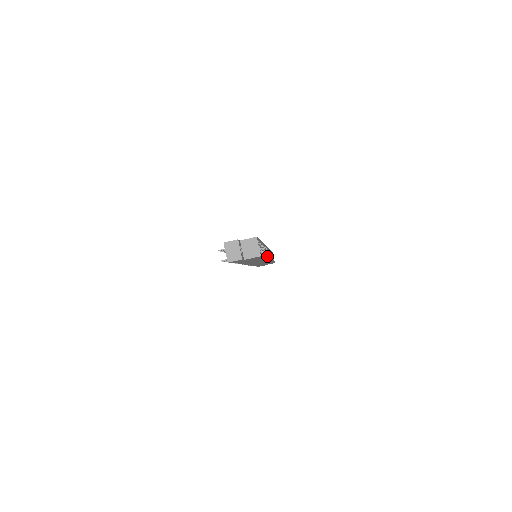
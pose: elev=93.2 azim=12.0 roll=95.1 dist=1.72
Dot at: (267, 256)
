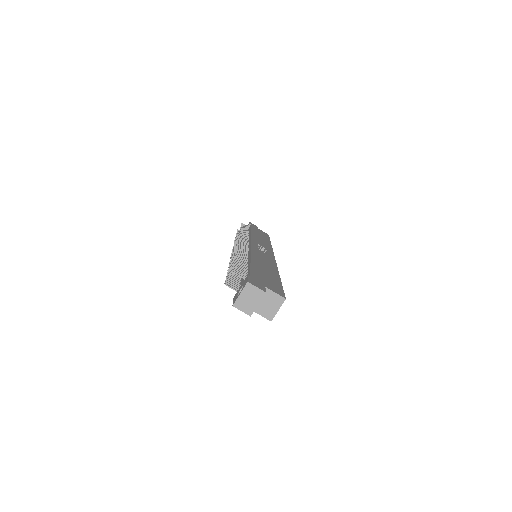
Dot at: occluded
